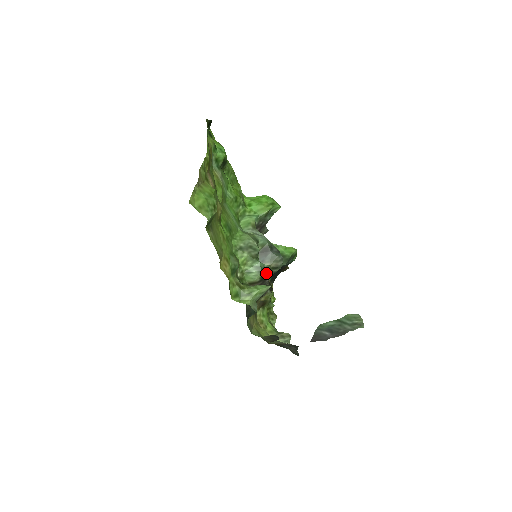
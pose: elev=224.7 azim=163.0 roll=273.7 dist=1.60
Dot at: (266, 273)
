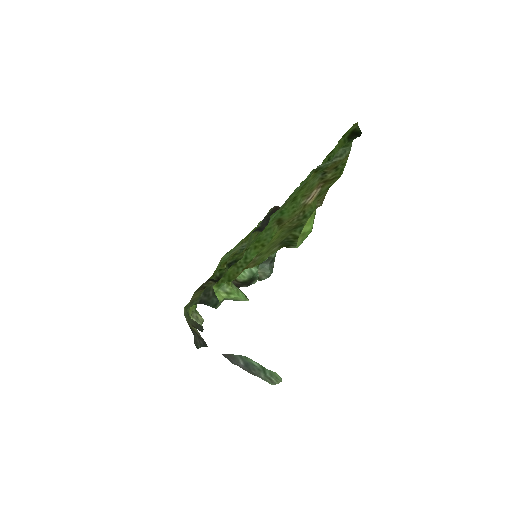
Dot at: (252, 281)
